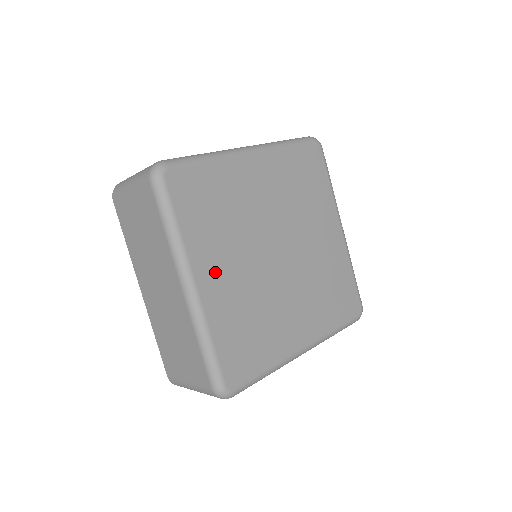
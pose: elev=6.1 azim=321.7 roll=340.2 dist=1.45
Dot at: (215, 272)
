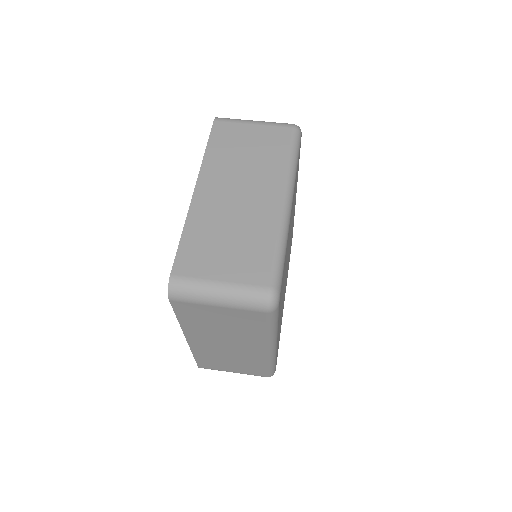
Dot at: occluded
